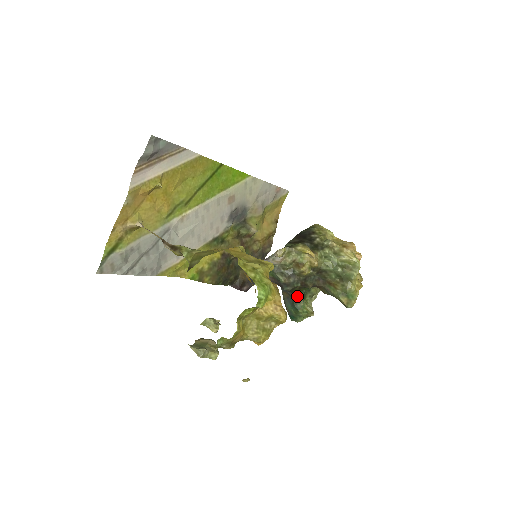
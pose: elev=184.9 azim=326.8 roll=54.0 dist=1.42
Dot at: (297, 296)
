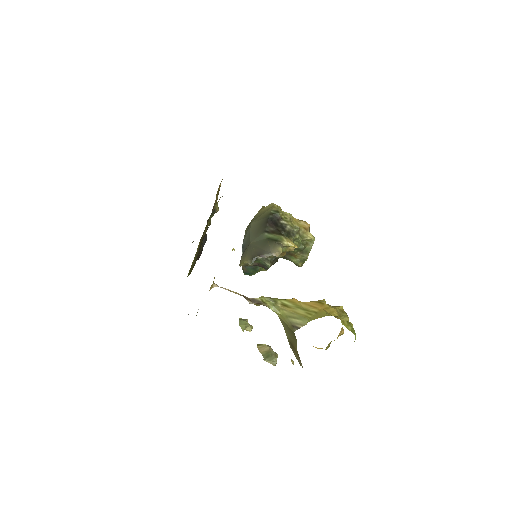
Dot at: occluded
